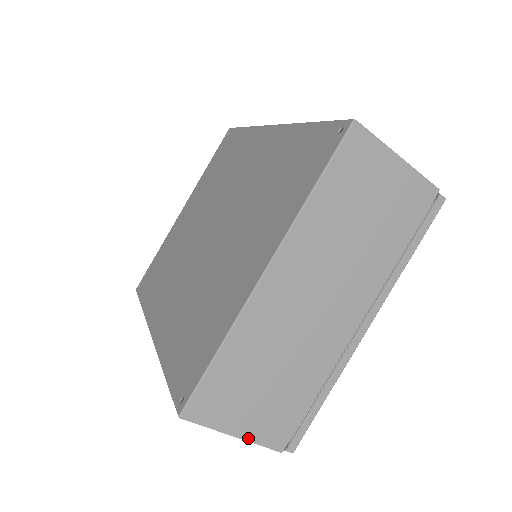
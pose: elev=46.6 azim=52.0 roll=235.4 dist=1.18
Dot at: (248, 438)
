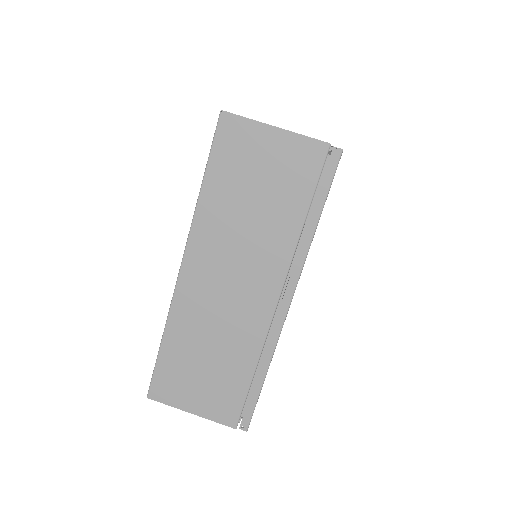
Dot at: (289, 131)
